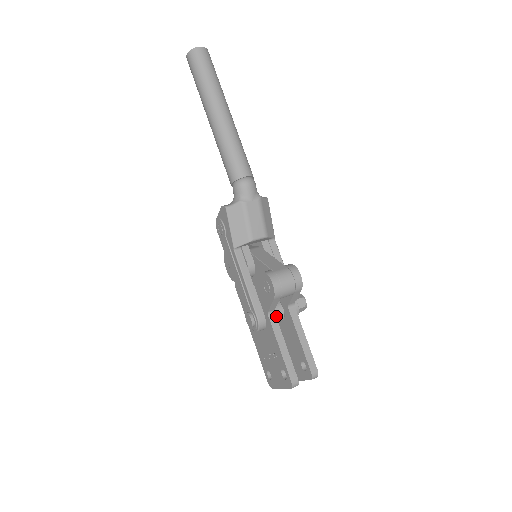
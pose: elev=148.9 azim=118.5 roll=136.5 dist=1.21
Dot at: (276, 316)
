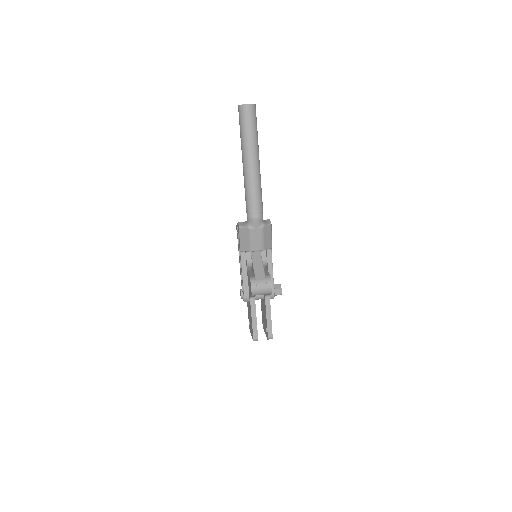
Dot at: (258, 297)
